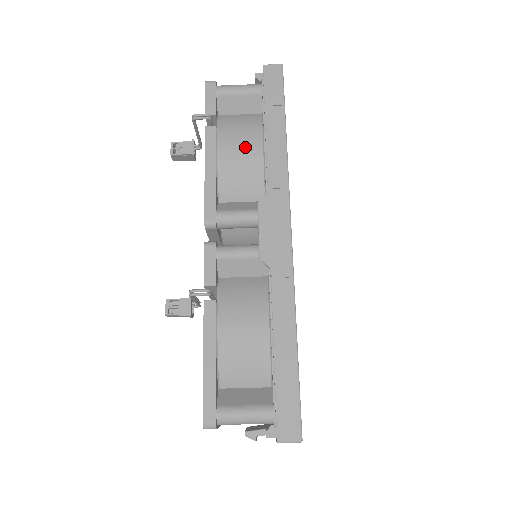
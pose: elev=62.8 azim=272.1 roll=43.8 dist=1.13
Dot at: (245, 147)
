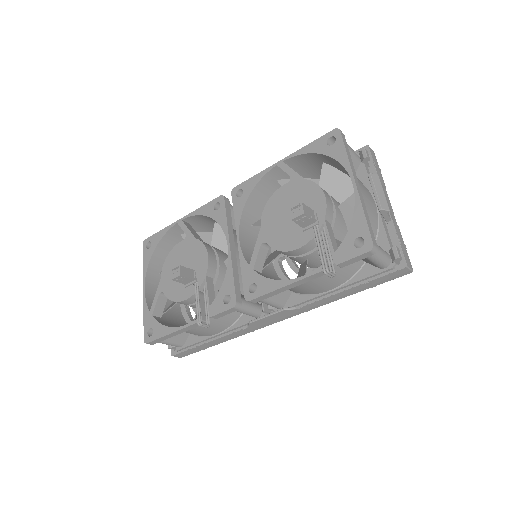
Dot at: (323, 286)
